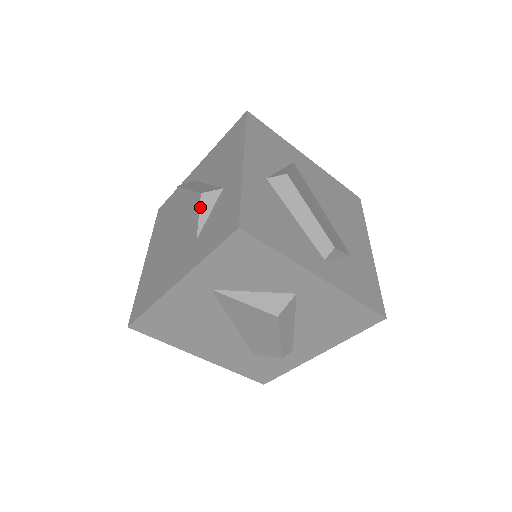
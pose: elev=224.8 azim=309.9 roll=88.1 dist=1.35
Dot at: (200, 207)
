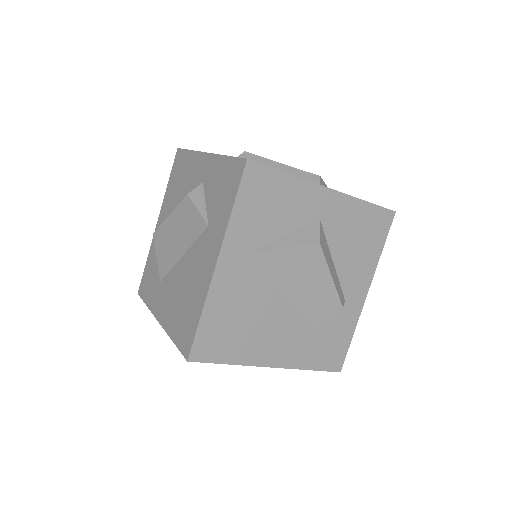
Dot at: (193, 203)
